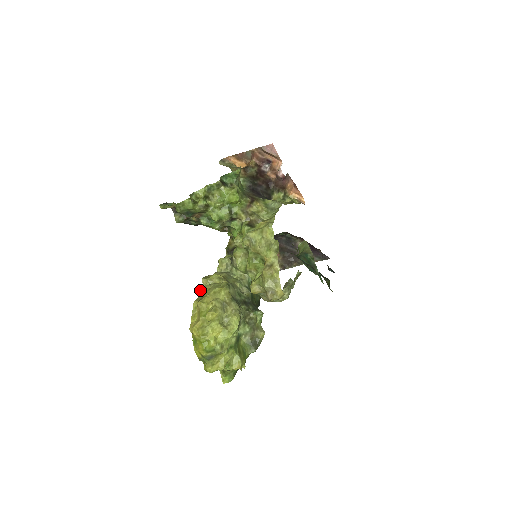
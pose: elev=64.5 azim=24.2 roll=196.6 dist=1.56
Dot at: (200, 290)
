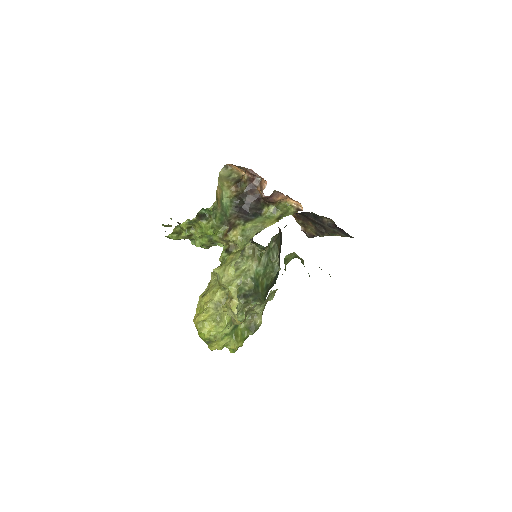
Dot at: (208, 283)
